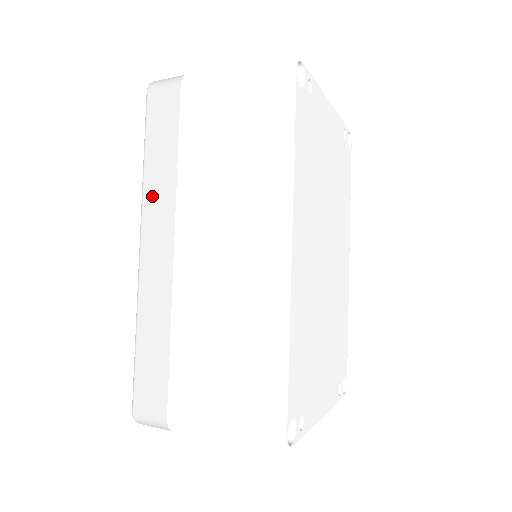
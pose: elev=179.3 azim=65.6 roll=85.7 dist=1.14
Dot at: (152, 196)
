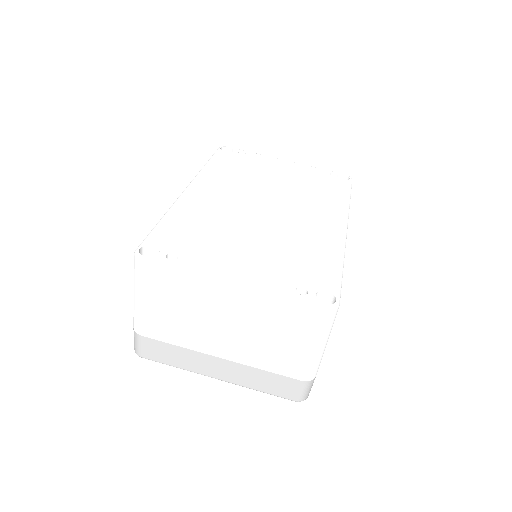
Dot at: occluded
